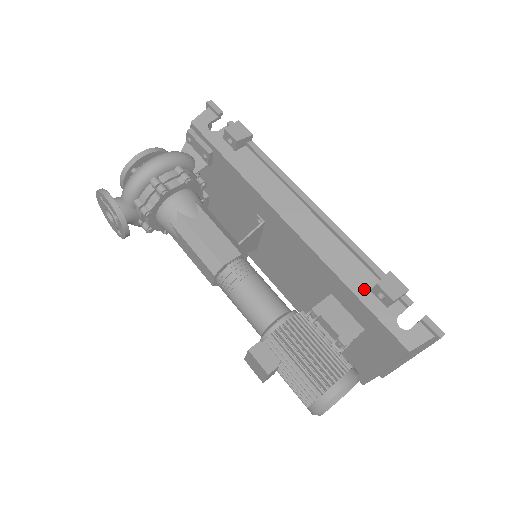
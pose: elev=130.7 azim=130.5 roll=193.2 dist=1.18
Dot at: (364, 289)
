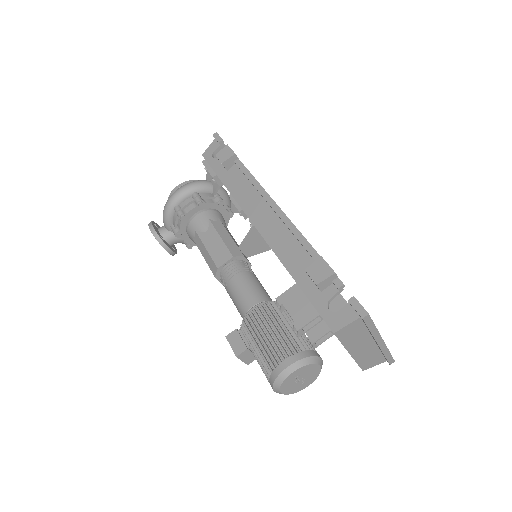
Dot at: (304, 276)
